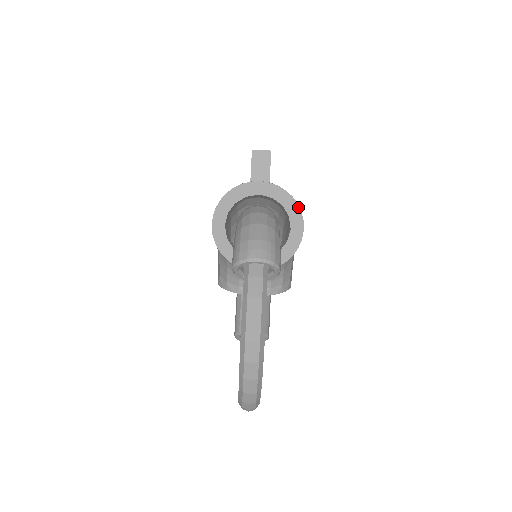
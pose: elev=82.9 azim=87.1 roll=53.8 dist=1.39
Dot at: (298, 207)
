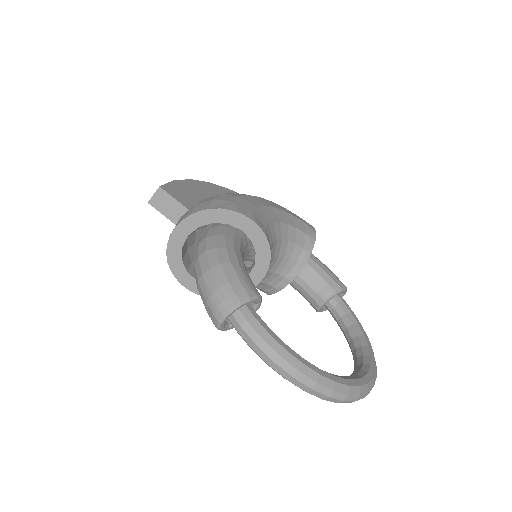
Dot at: (224, 210)
